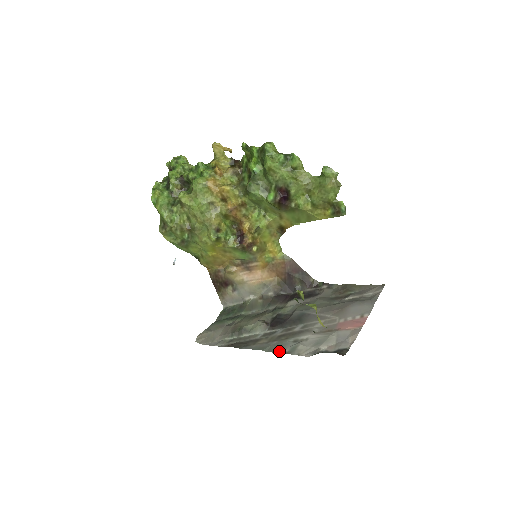
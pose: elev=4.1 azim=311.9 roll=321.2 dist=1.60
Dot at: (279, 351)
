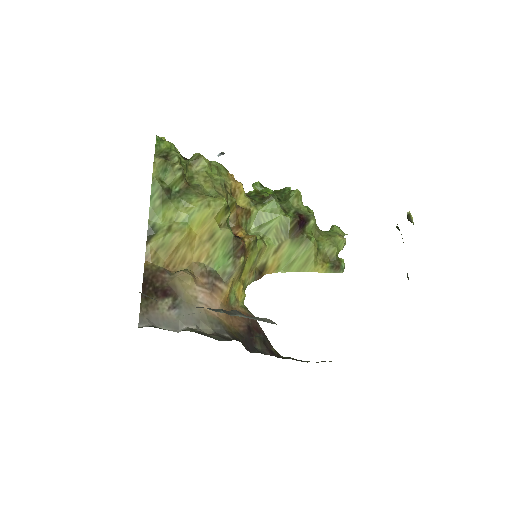
Dot at: occluded
